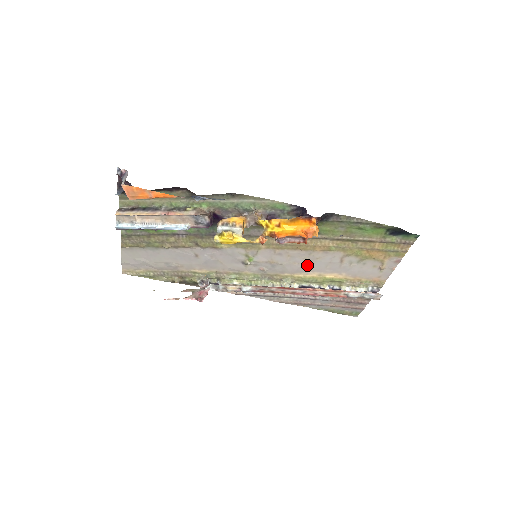
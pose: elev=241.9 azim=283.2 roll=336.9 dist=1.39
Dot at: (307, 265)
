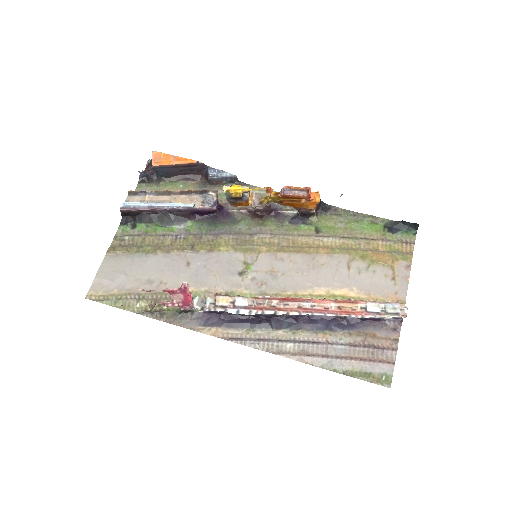
Dot at: (312, 276)
